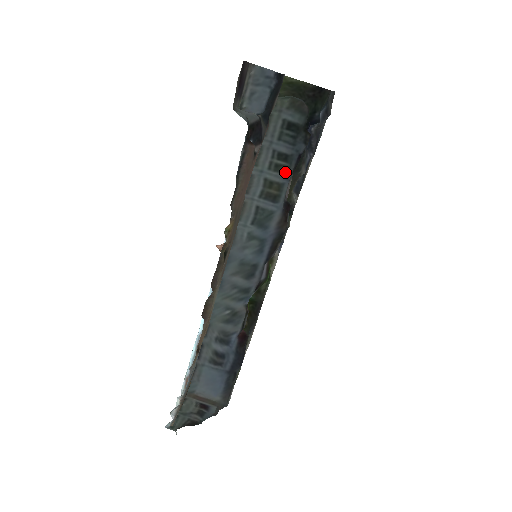
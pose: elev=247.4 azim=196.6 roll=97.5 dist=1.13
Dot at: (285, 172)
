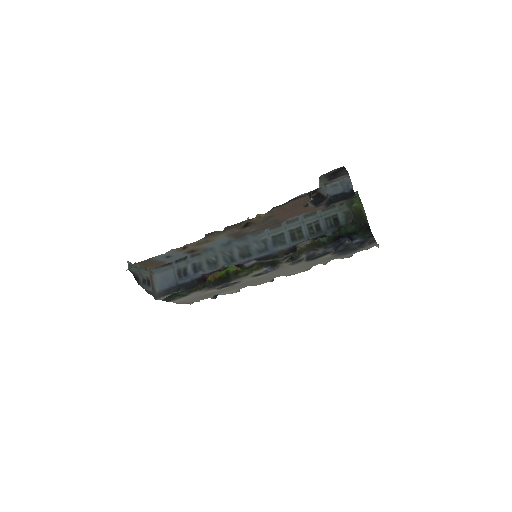
Dot at: (311, 234)
